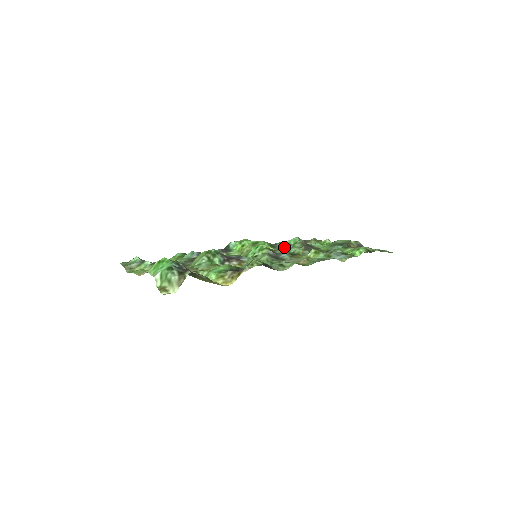
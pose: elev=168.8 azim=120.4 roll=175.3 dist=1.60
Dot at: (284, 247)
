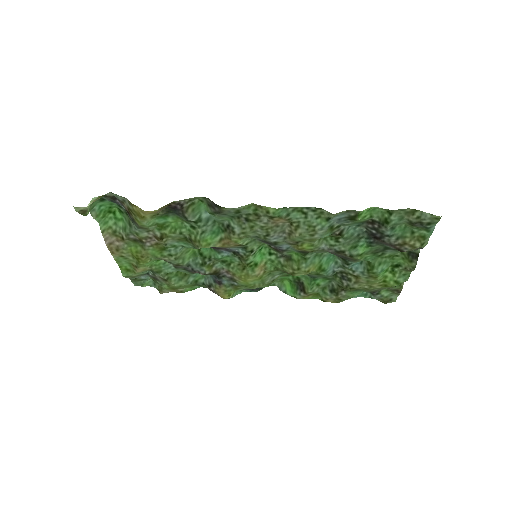
Dot at: (321, 276)
